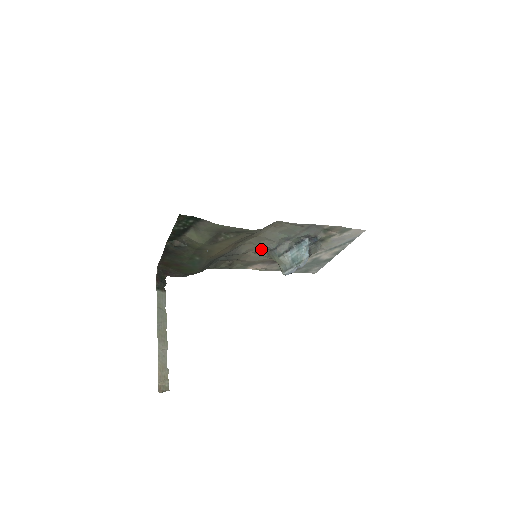
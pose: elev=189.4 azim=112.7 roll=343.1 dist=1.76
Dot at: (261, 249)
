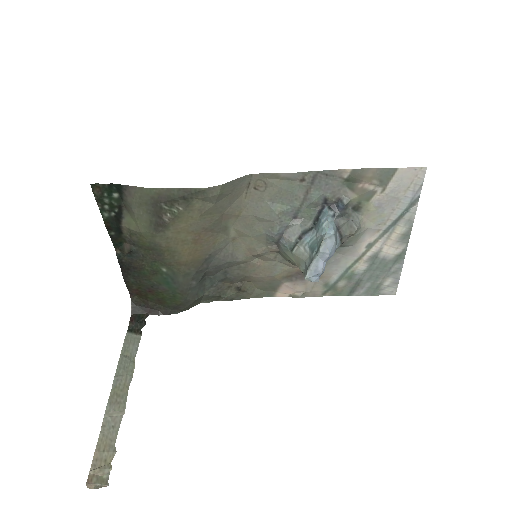
Dot at: (264, 245)
